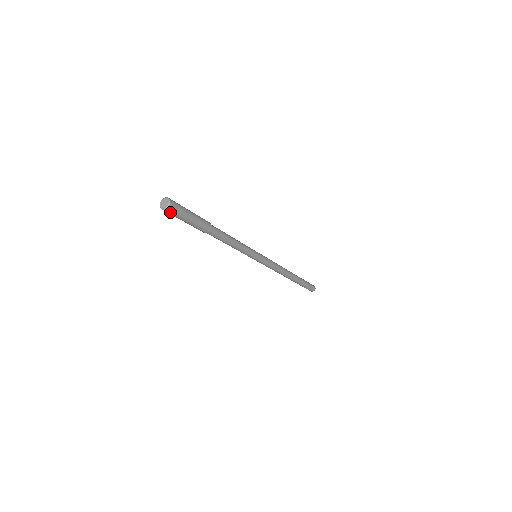
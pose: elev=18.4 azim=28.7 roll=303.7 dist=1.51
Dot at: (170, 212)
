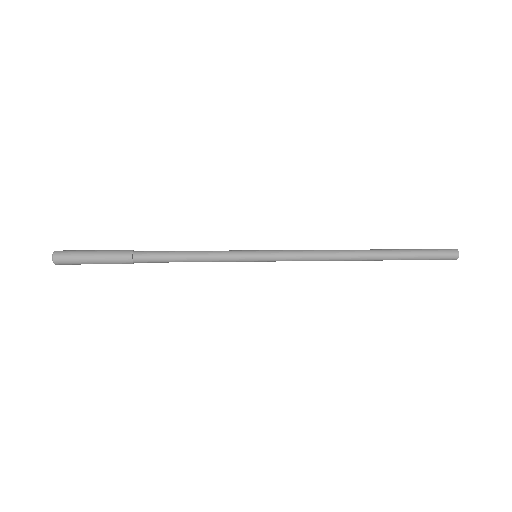
Dot at: occluded
